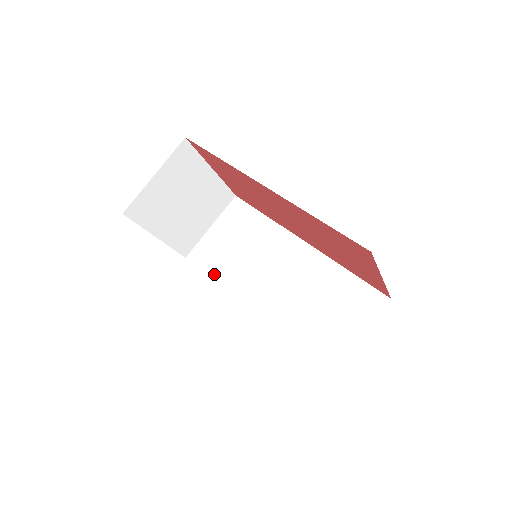
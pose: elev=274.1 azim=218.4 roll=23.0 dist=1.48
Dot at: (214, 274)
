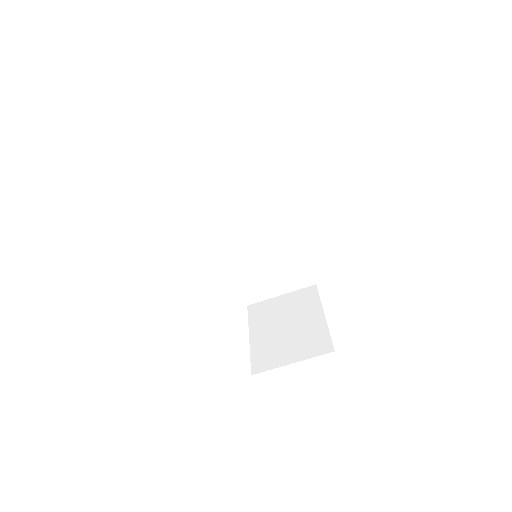
Dot at: (199, 194)
